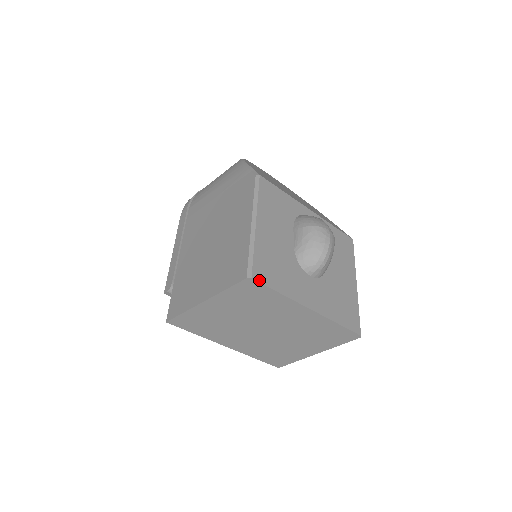
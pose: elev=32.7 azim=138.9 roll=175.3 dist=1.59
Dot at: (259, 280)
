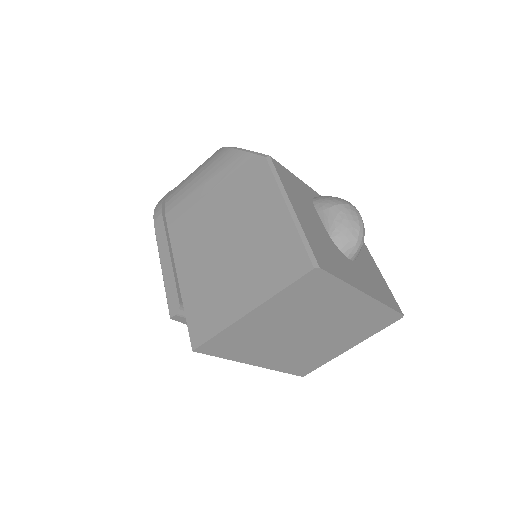
Dot at: (325, 269)
